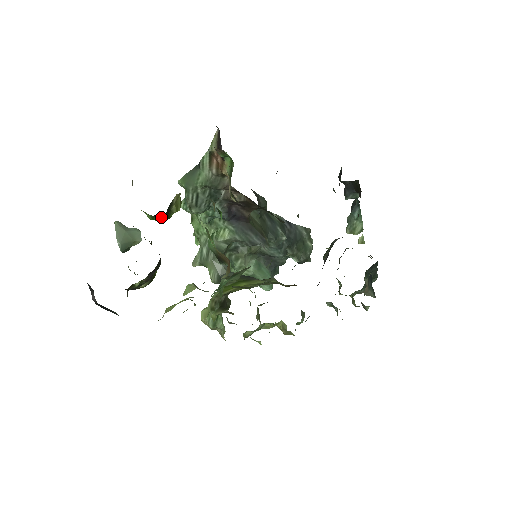
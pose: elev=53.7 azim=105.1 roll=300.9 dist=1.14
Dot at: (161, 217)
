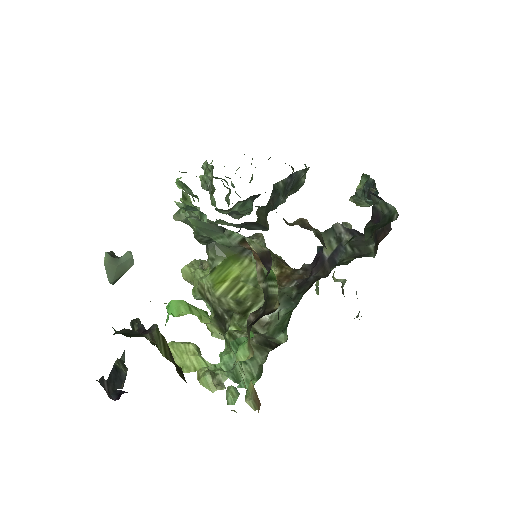
Dot at: occluded
